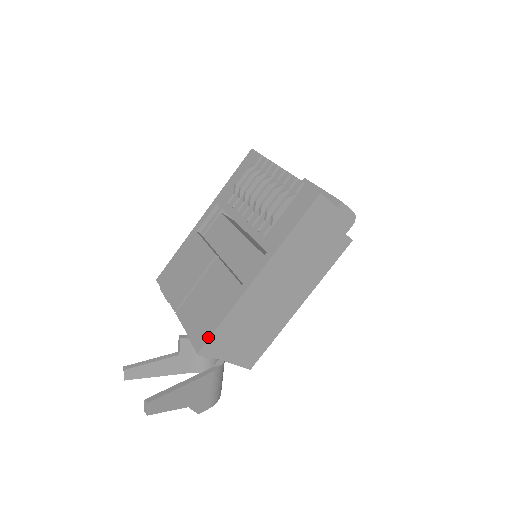
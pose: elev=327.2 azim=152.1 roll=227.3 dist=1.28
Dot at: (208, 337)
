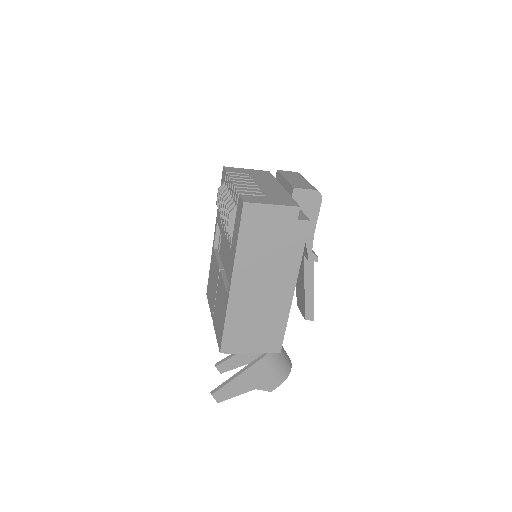
Dot at: (221, 340)
